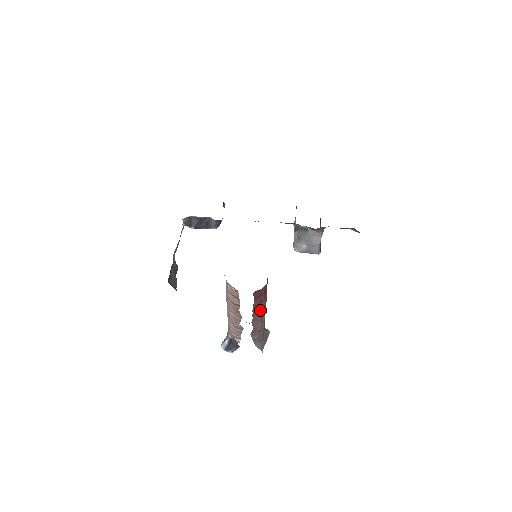
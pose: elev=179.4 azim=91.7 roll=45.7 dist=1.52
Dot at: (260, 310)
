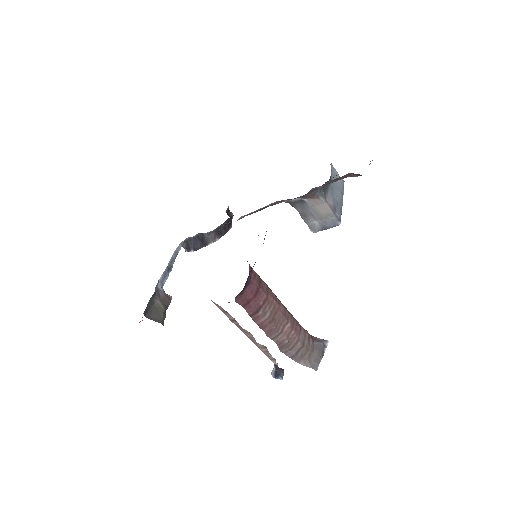
Dot at: (267, 318)
